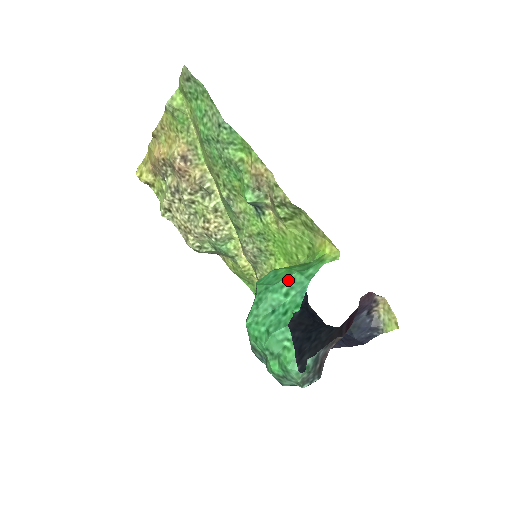
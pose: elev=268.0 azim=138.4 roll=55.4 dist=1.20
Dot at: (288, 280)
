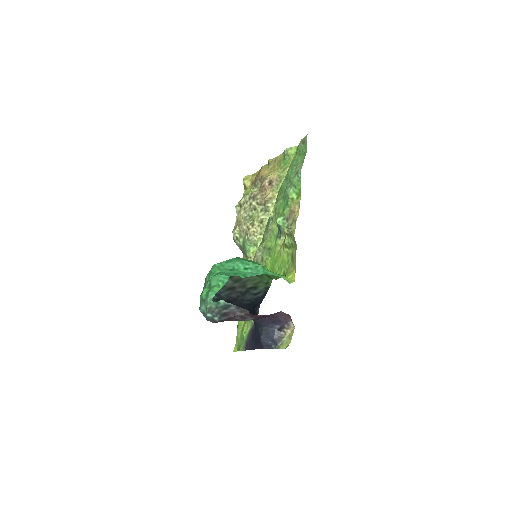
Dot at: (254, 264)
